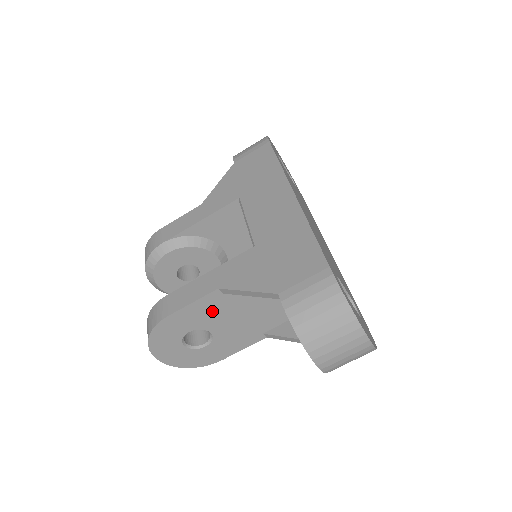
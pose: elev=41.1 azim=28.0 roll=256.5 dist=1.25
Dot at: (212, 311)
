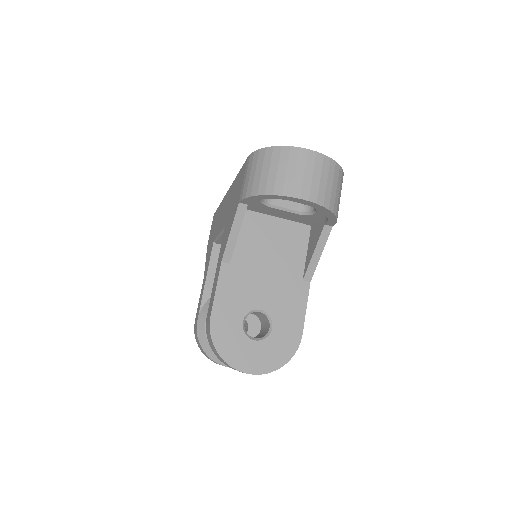
Dot at: (239, 287)
